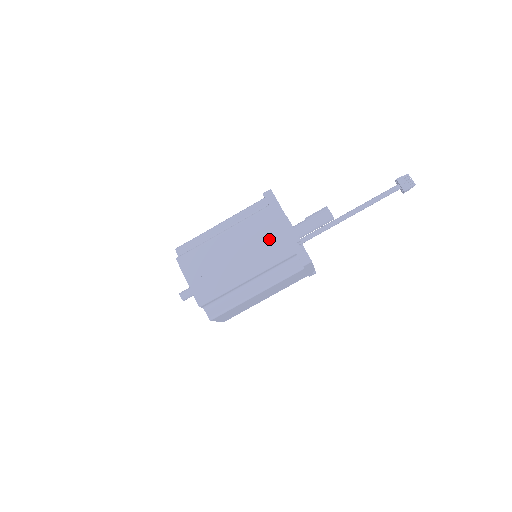
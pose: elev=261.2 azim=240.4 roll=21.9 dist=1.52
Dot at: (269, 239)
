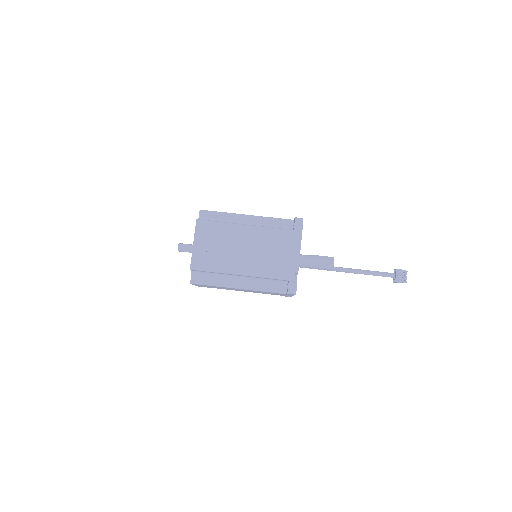
Dot at: (276, 256)
